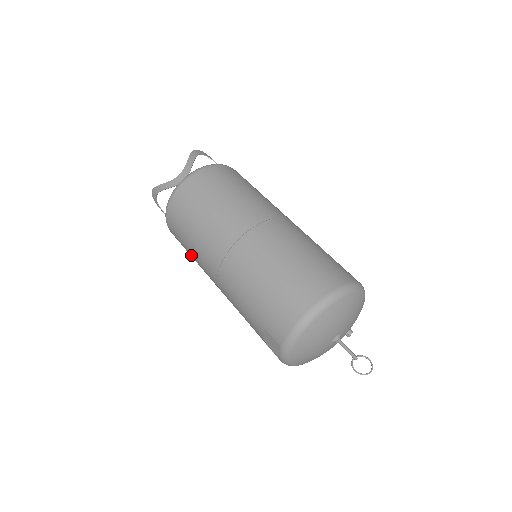
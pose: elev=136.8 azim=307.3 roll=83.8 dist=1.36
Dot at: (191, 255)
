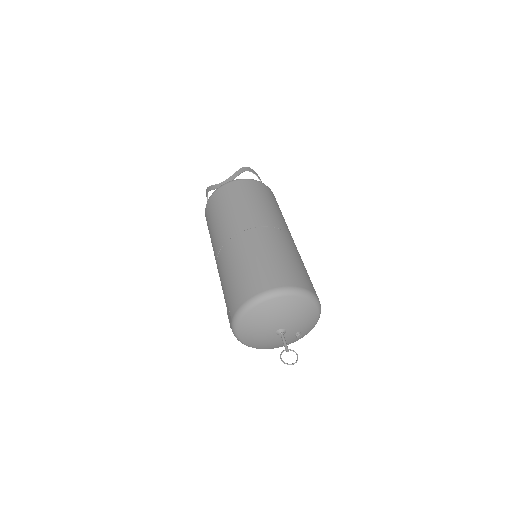
Dot at: occluded
